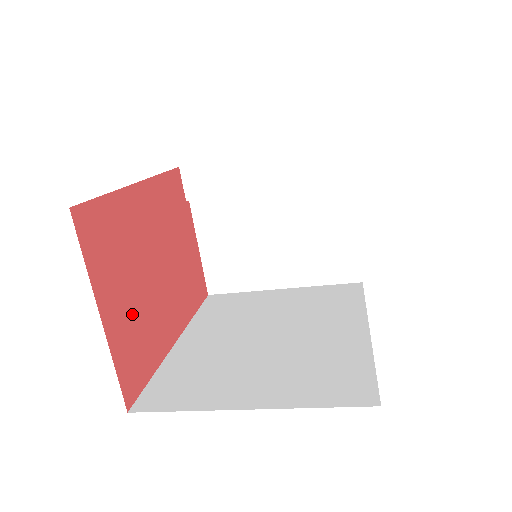
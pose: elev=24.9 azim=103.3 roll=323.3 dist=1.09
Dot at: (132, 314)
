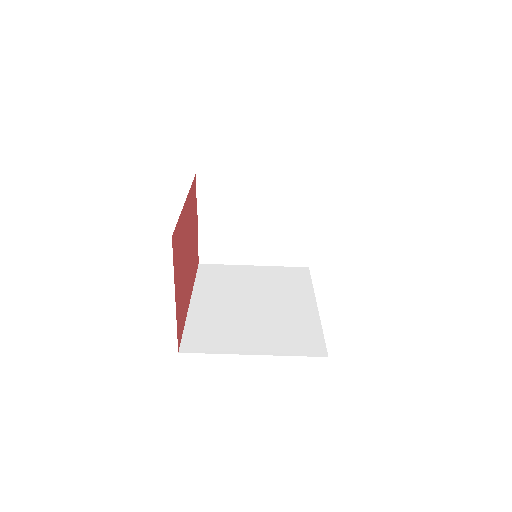
Dot at: (181, 292)
